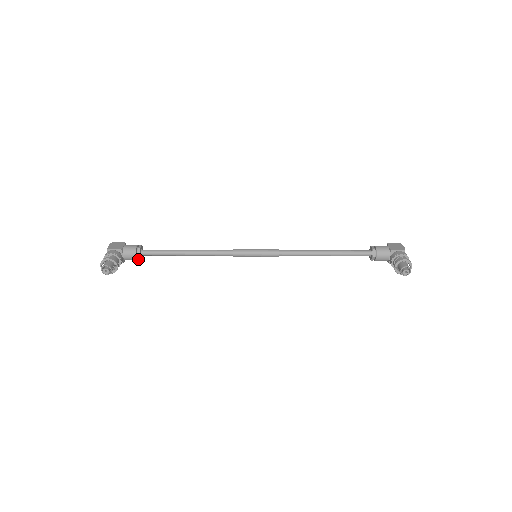
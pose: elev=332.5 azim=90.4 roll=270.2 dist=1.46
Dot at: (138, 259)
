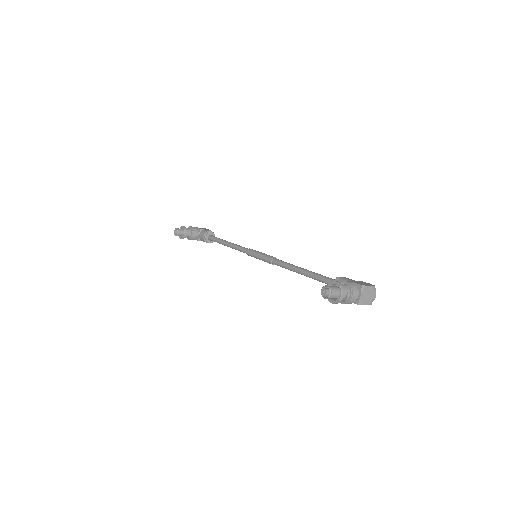
Dot at: (207, 242)
